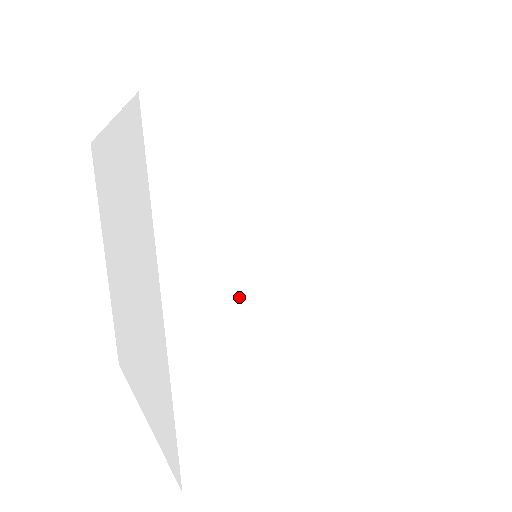
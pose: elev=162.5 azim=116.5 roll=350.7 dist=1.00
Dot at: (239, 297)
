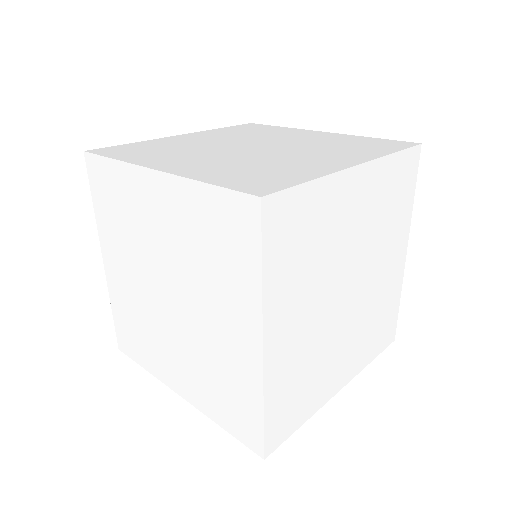
Dot at: (302, 325)
